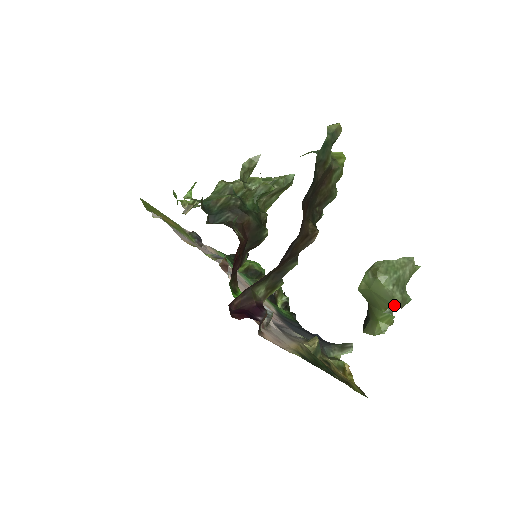
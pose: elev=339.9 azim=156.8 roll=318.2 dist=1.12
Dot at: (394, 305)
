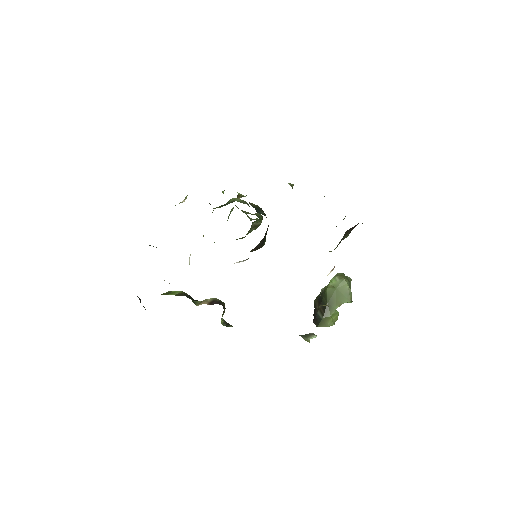
Dot at: (349, 300)
